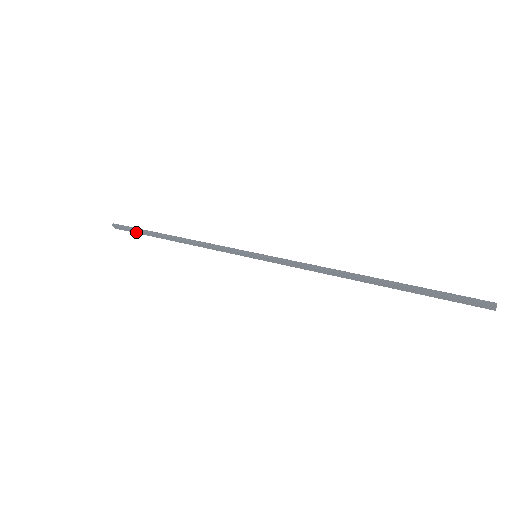
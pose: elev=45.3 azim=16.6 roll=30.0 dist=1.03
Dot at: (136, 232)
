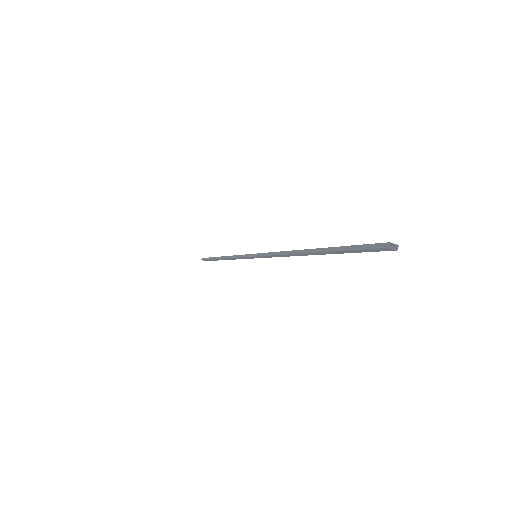
Dot at: (211, 260)
